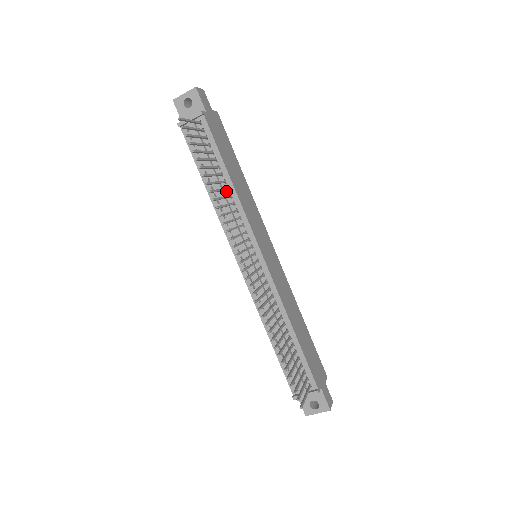
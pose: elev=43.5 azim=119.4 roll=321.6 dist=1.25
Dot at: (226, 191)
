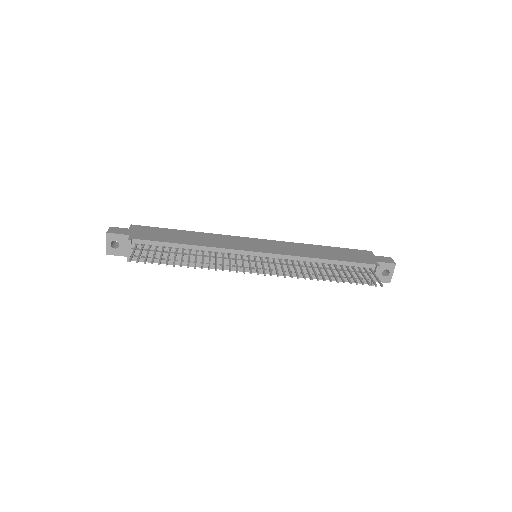
Dot at: (197, 253)
